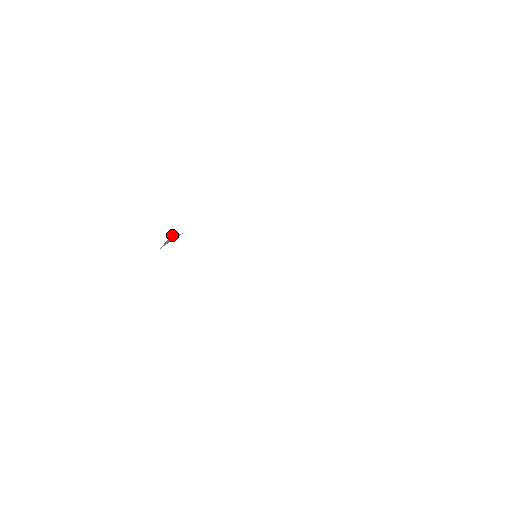
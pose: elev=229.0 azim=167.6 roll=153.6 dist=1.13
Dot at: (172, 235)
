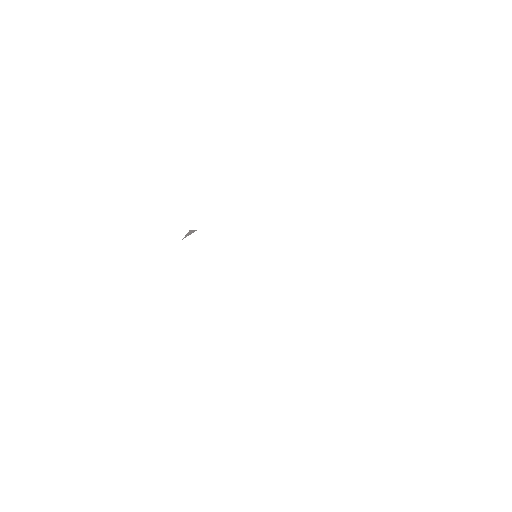
Dot at: (190, 230)
